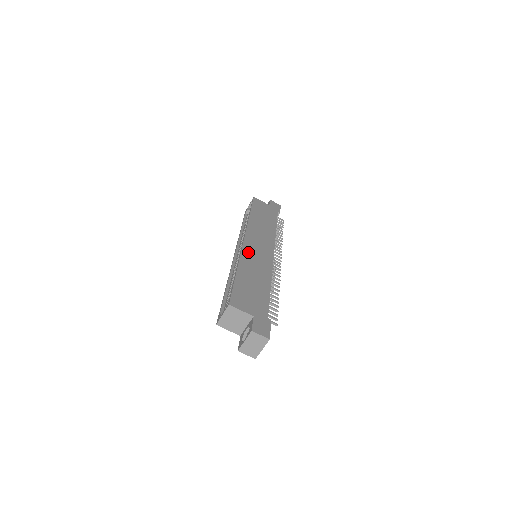
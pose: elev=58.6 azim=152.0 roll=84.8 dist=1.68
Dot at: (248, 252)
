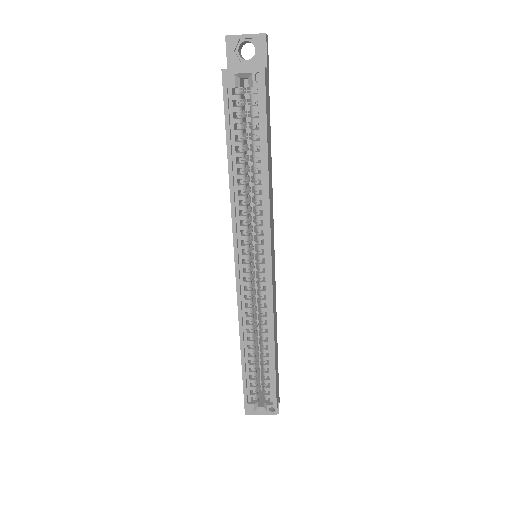
Dot at: occluded
